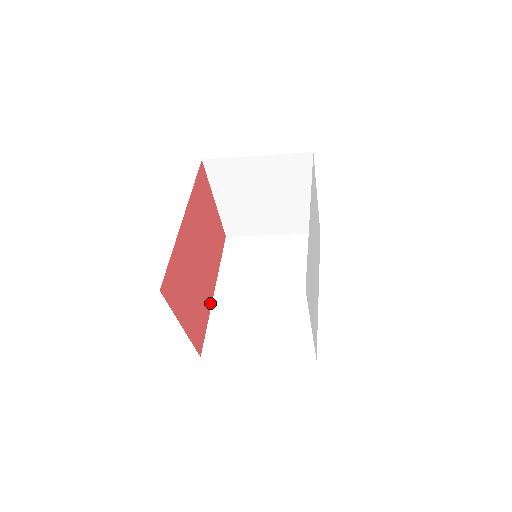
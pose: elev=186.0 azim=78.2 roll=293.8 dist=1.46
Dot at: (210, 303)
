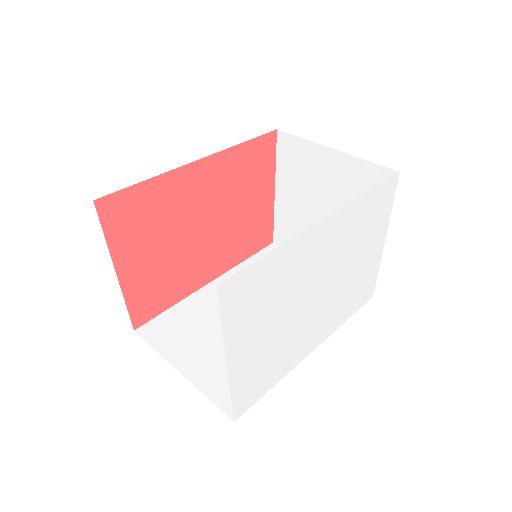
Dot at: (194, 288)
